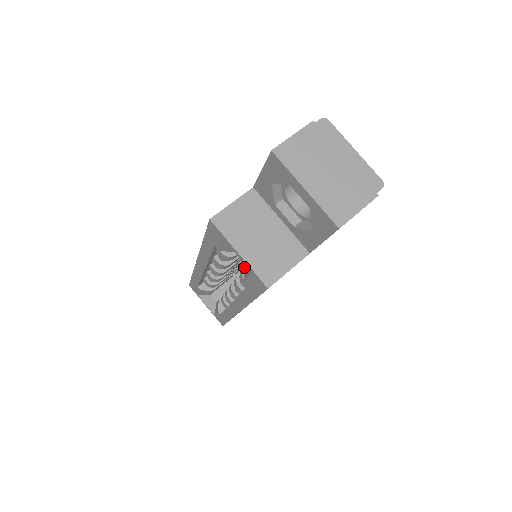
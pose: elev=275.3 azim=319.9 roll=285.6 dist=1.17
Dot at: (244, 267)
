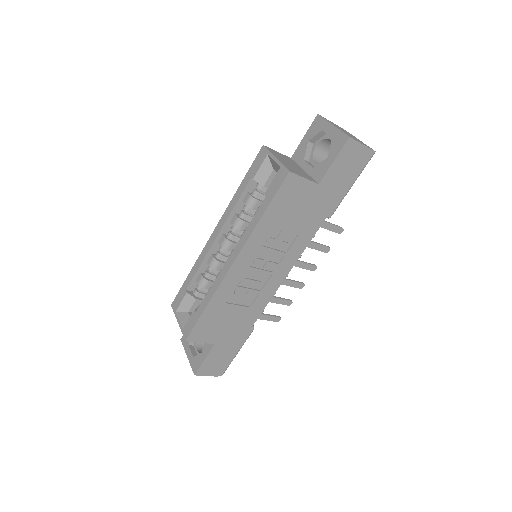
Dot at: occluded
